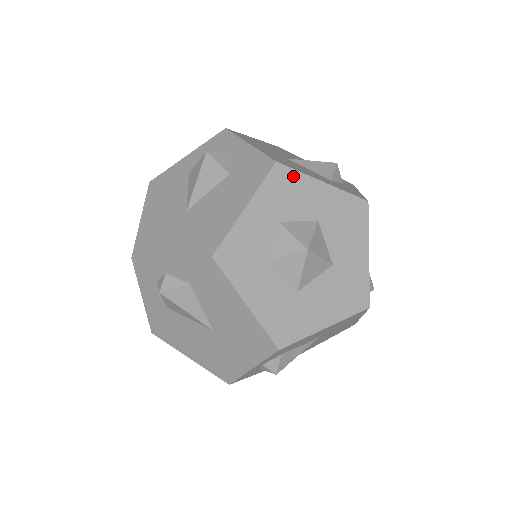
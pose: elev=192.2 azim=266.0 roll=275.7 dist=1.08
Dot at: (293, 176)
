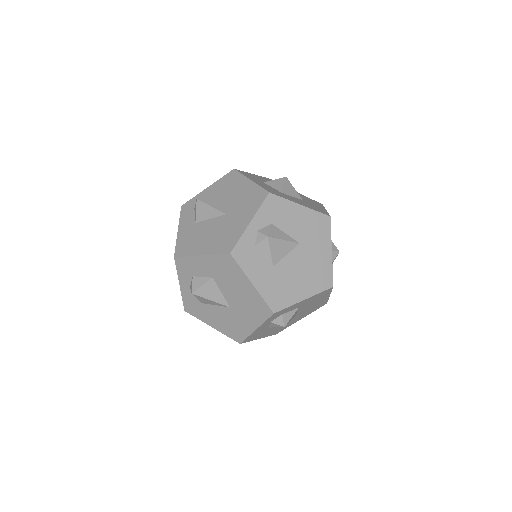
Dot at: occluded
